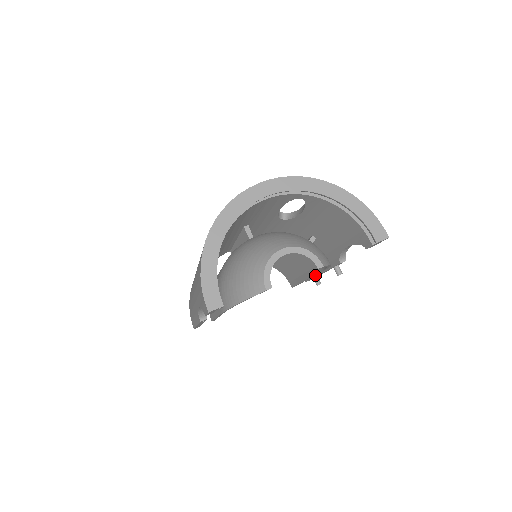
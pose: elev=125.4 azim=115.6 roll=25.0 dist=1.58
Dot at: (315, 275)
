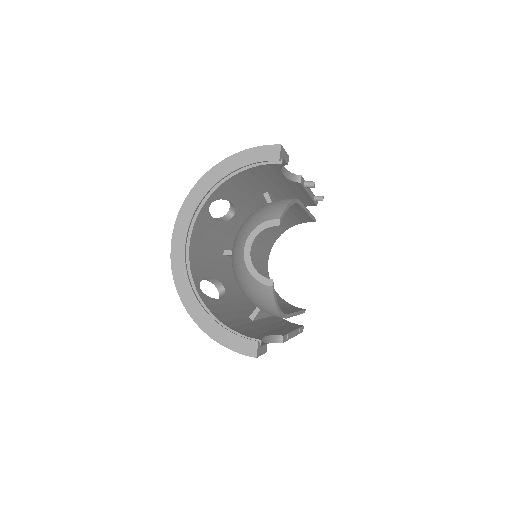
Dot at: (310, 199)
